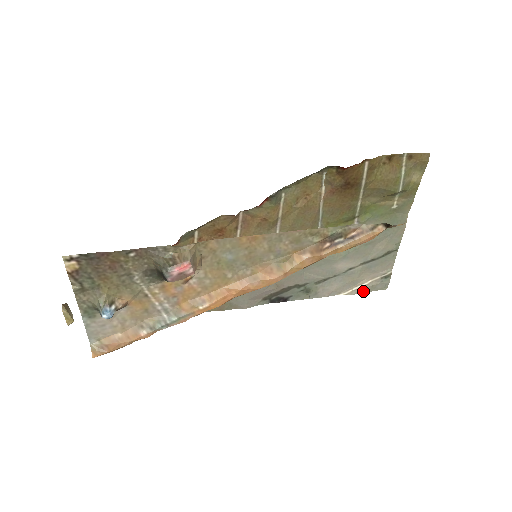
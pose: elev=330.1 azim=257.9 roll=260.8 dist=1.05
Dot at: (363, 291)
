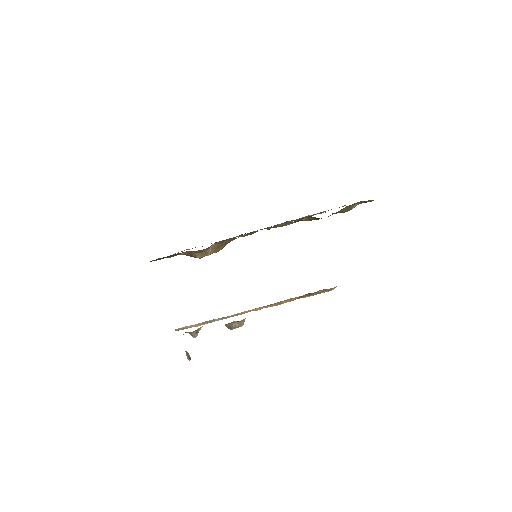
Dot at: occluded
